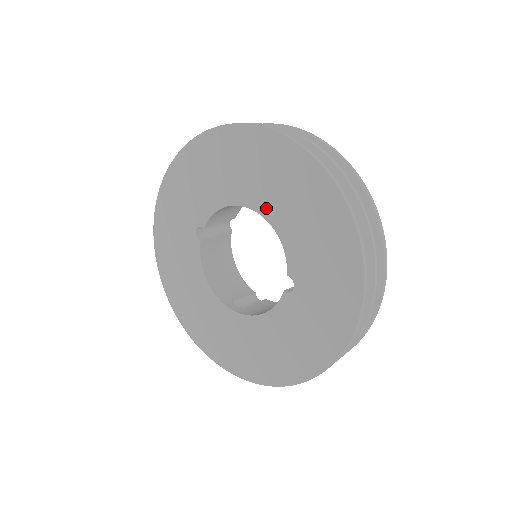
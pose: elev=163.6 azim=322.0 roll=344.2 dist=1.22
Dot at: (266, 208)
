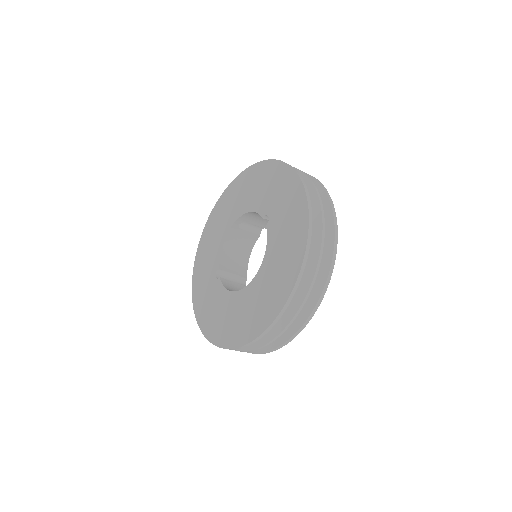
Dot at: (239, 212)
